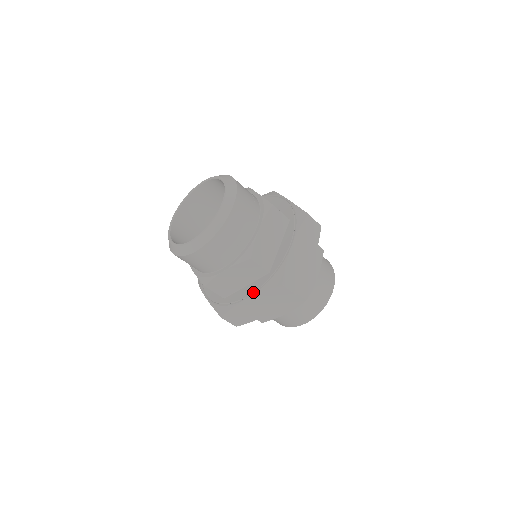
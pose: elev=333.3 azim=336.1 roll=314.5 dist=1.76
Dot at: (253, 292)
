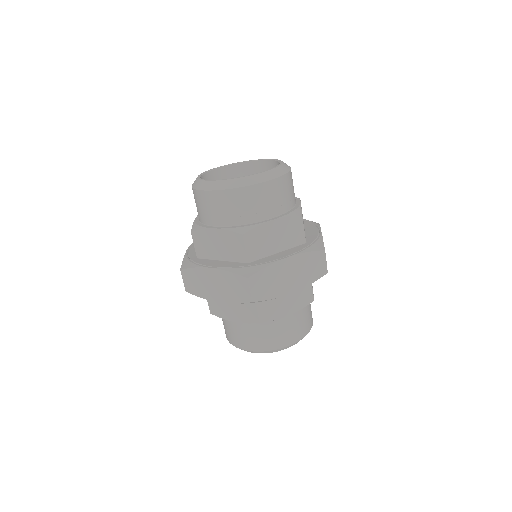
Dot at: (294, 253)
